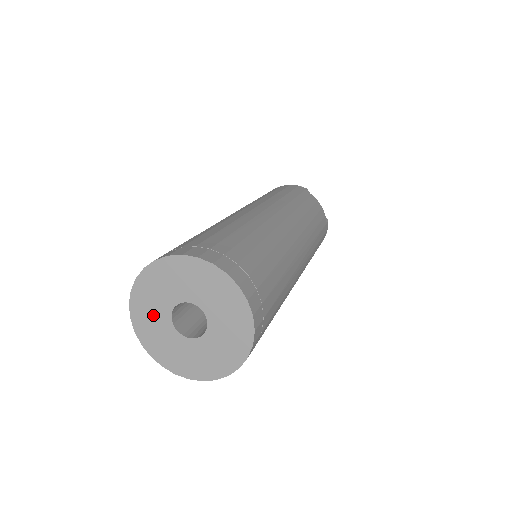
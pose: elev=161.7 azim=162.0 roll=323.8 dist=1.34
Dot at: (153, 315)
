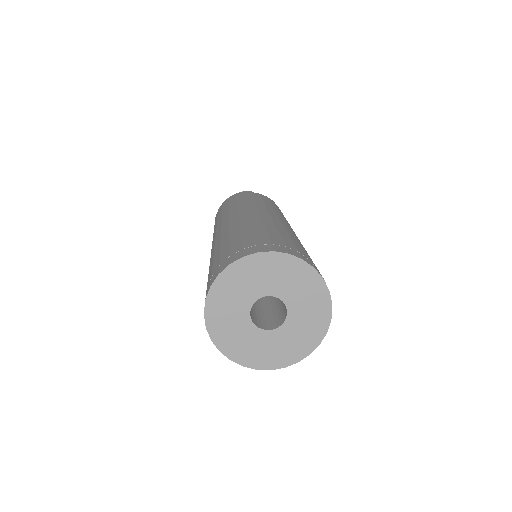
Dot at: (233, 326)
